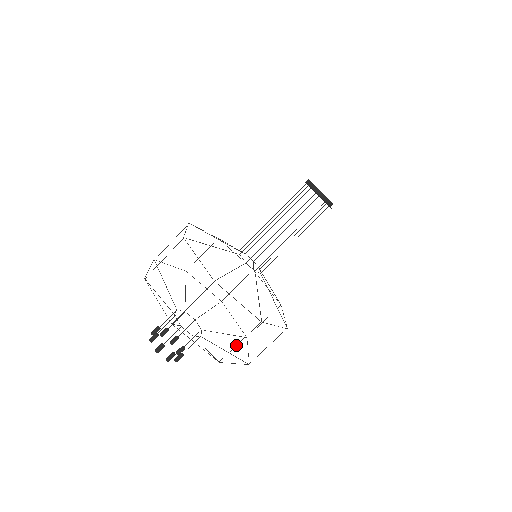
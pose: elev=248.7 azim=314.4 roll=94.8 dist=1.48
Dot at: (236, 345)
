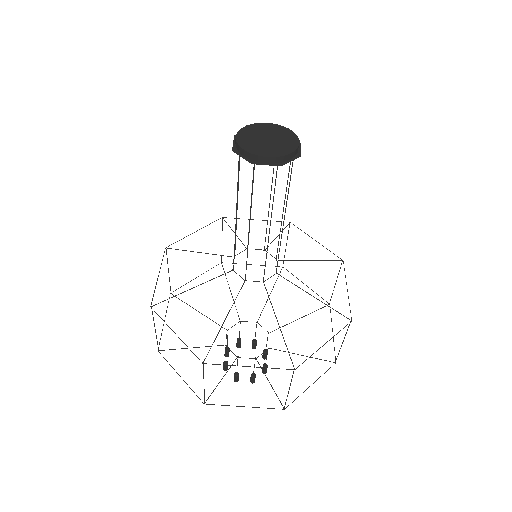
Dot at: occluded
